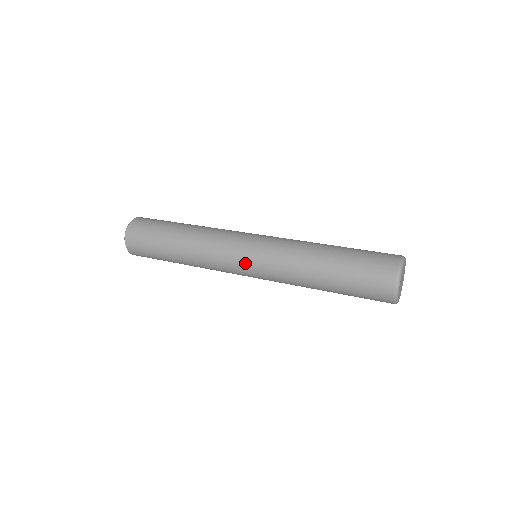
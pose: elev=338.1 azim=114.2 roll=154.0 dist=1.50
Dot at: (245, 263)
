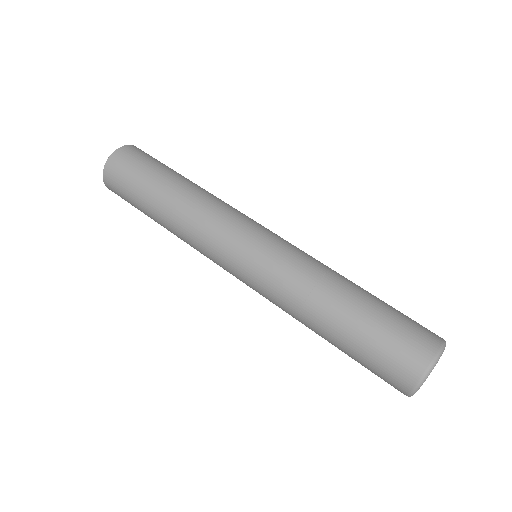
Dot at: (237, 278)
